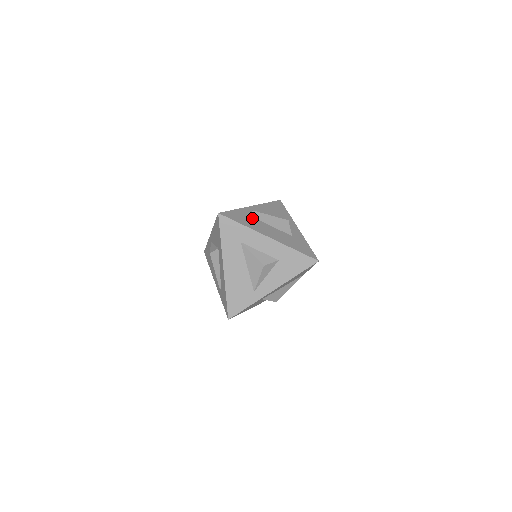
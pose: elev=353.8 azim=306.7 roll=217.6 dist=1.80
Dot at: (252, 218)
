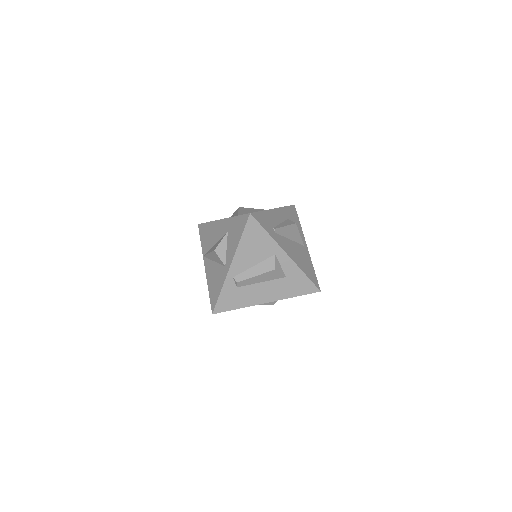
Dot at: (240, 289)
